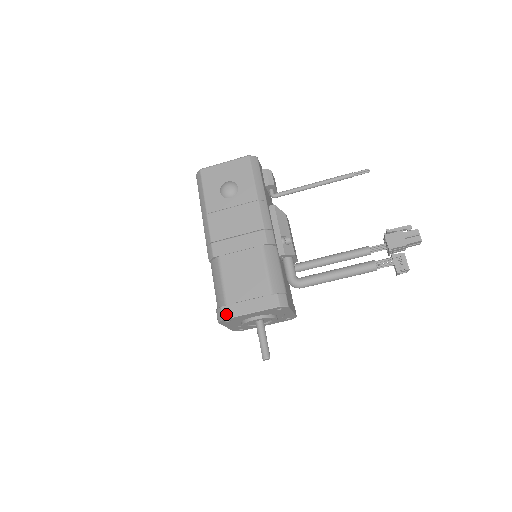
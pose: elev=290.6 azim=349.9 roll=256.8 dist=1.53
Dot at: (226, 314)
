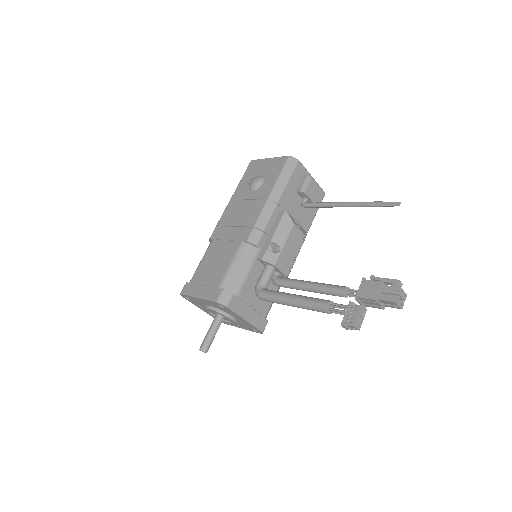
Dot at: (185, 290)
